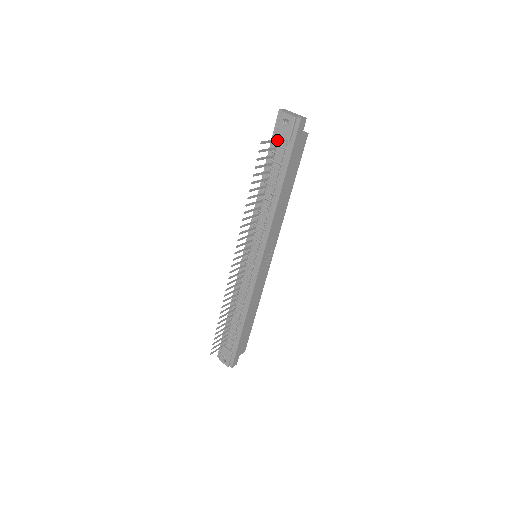
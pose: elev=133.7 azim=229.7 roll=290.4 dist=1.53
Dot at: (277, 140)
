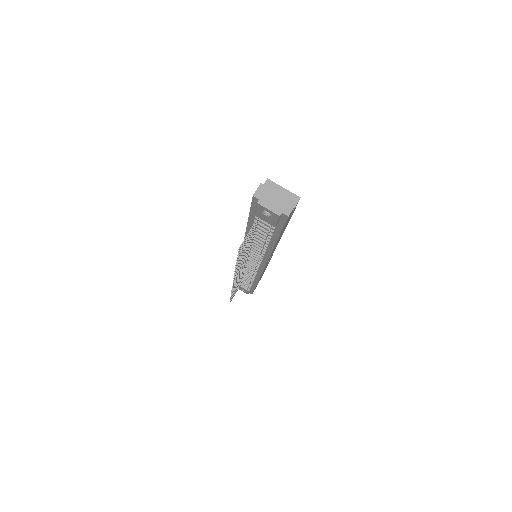
Dot at: (258, 218)
